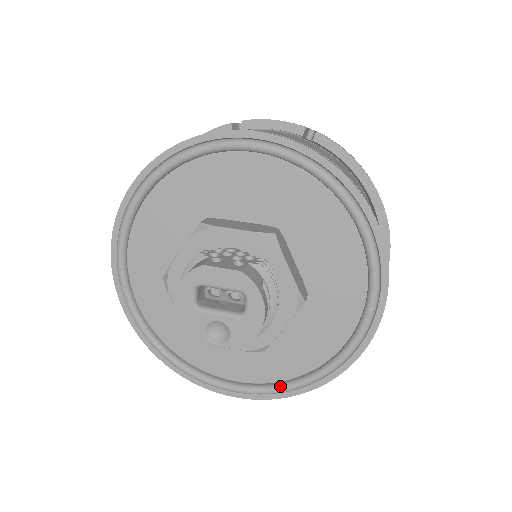
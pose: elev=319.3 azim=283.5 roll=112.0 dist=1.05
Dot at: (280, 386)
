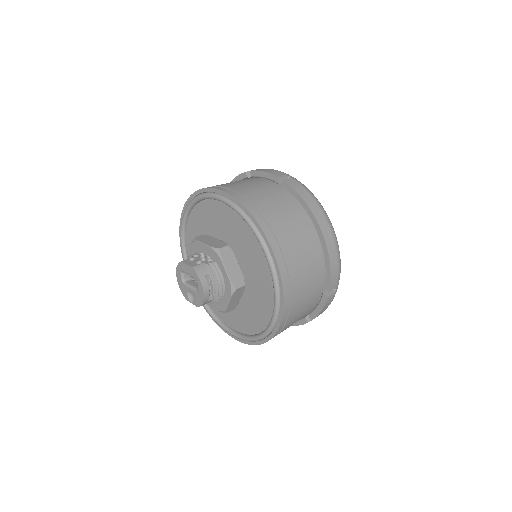
Dot at: (248, 337)
